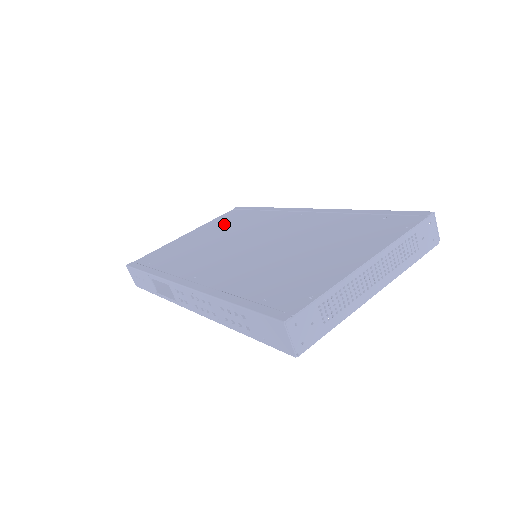
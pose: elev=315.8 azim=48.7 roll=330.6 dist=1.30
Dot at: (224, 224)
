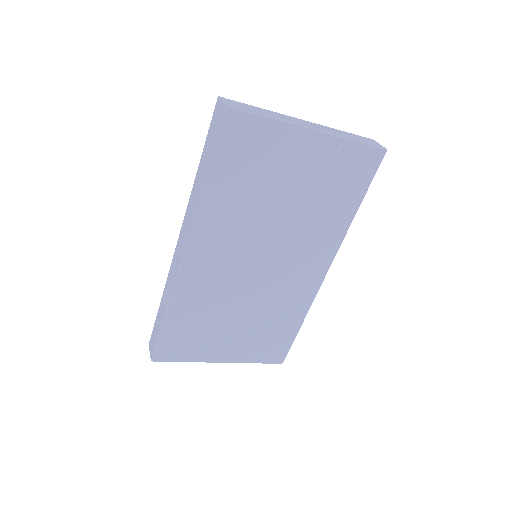
Dot at: occluded
